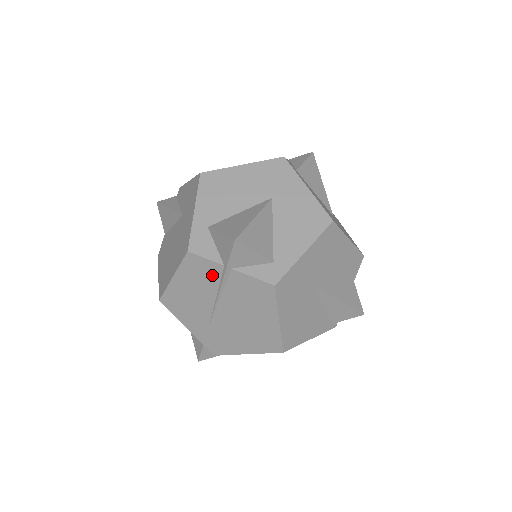
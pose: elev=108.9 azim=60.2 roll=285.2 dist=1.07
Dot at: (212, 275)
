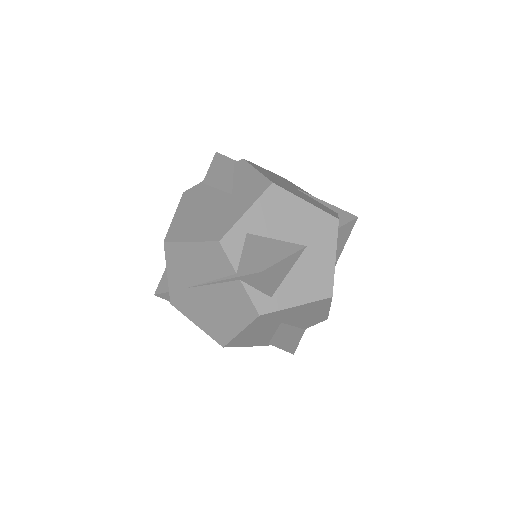
Dot at: (222, 269)
